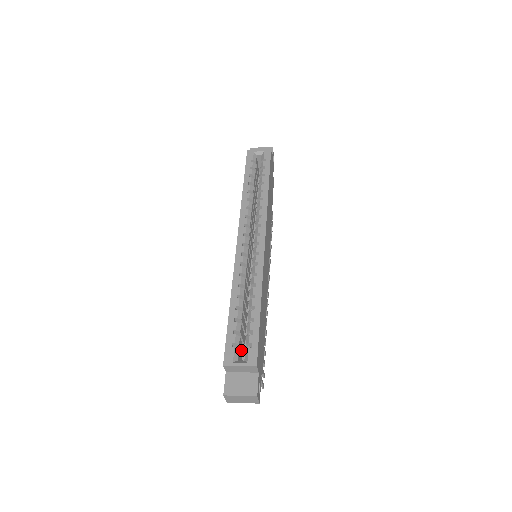
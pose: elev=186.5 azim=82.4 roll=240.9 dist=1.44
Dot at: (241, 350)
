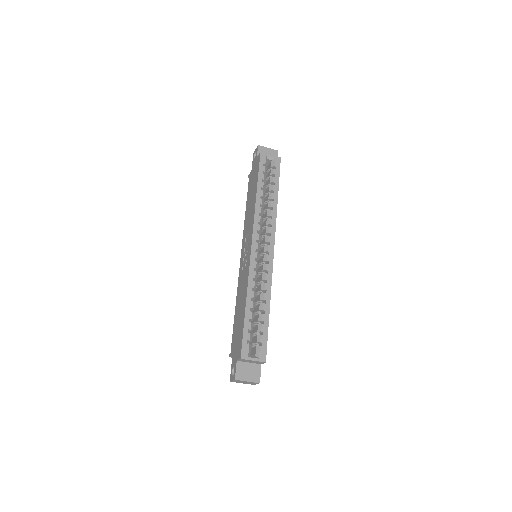
Dot at: (247, 343)
